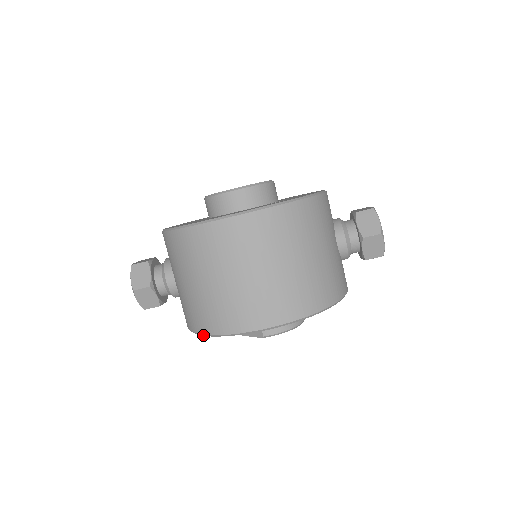
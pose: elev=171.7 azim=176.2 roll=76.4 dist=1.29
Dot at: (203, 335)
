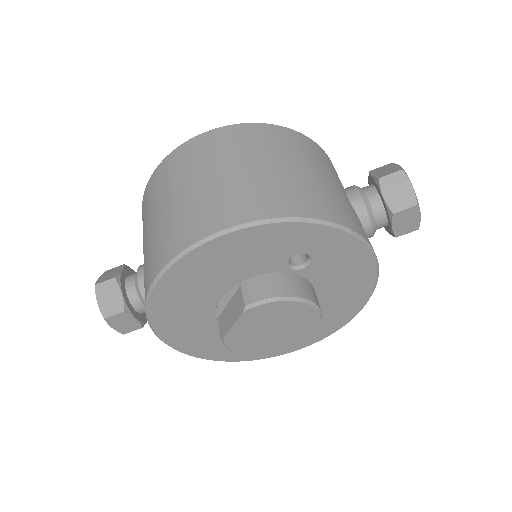
Dot at: (152, 287)
